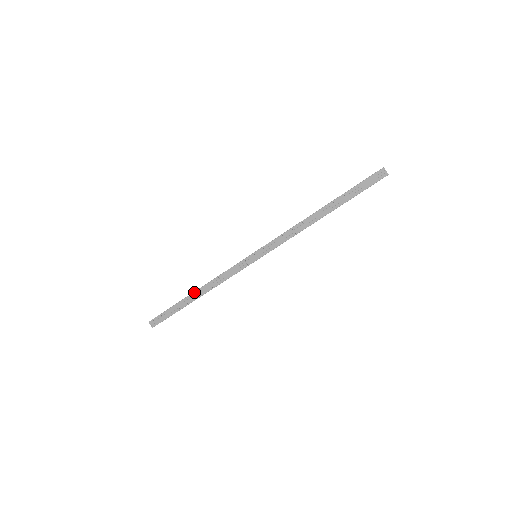
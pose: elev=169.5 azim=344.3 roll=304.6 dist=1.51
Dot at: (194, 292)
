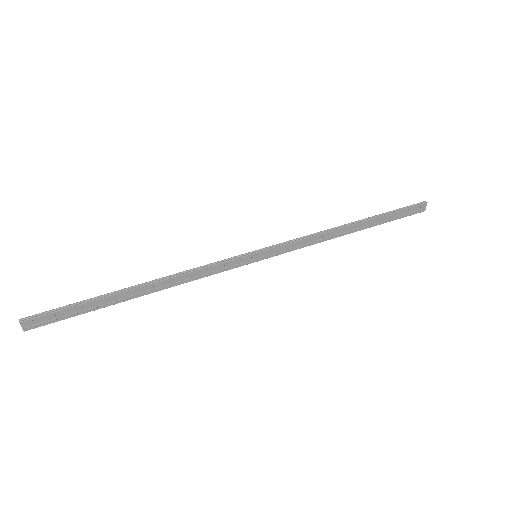
Dot at: (139, 287)
